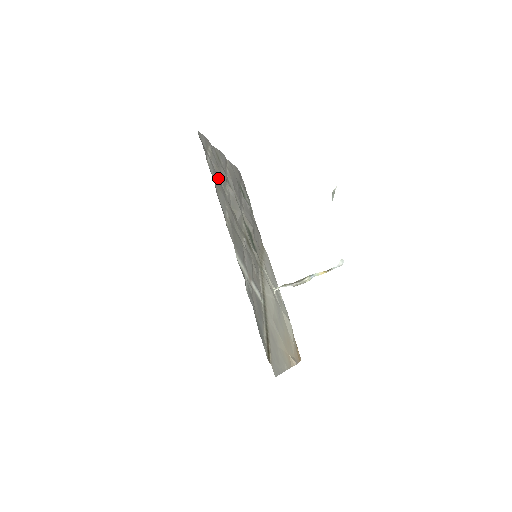
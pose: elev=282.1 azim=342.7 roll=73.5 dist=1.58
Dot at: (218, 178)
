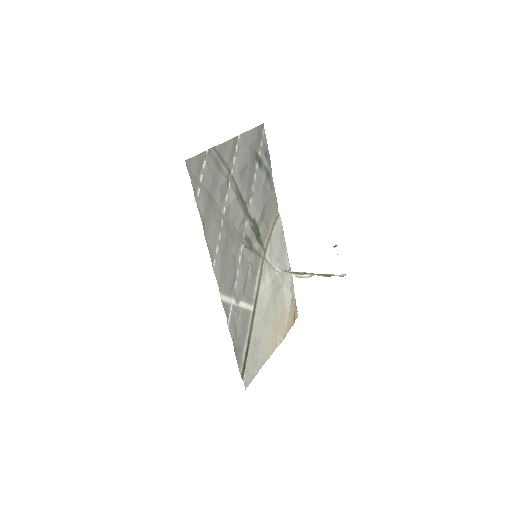
Dot at: (213, 200)
